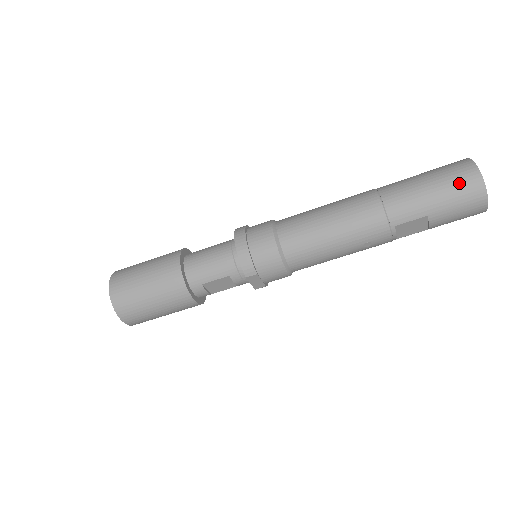
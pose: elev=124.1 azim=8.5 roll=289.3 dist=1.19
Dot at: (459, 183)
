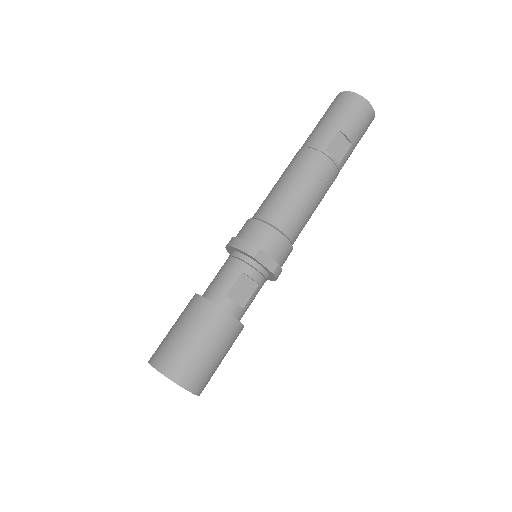
Dot at: (338, 104)
